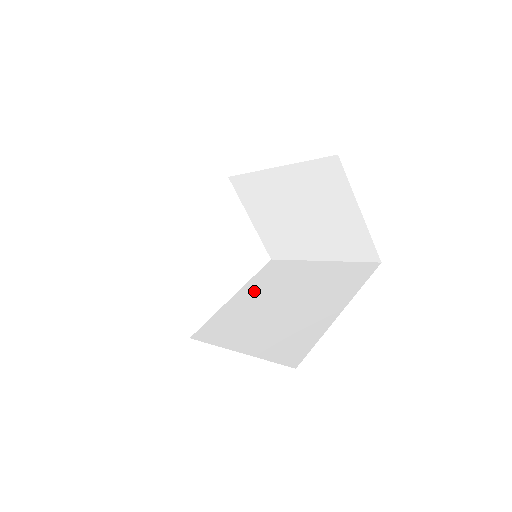
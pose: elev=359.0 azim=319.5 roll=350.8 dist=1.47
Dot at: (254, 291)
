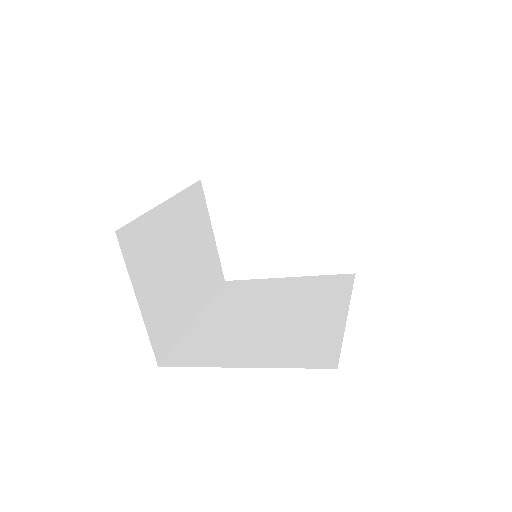
Dot at: (292, 287)
